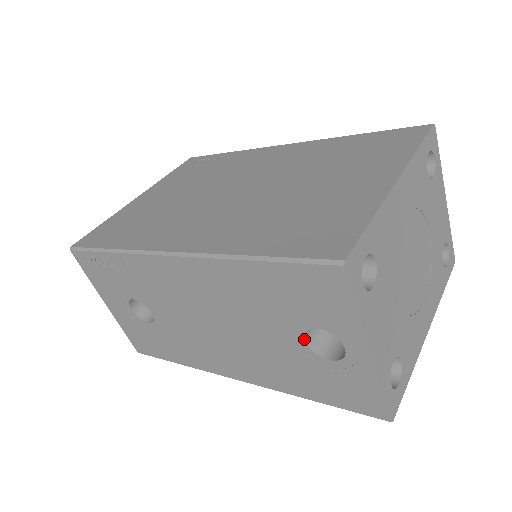
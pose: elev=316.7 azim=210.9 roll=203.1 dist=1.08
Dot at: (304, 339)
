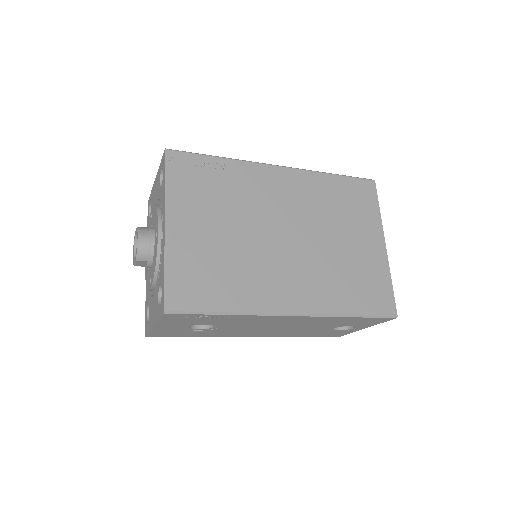
Dot at: occluded
